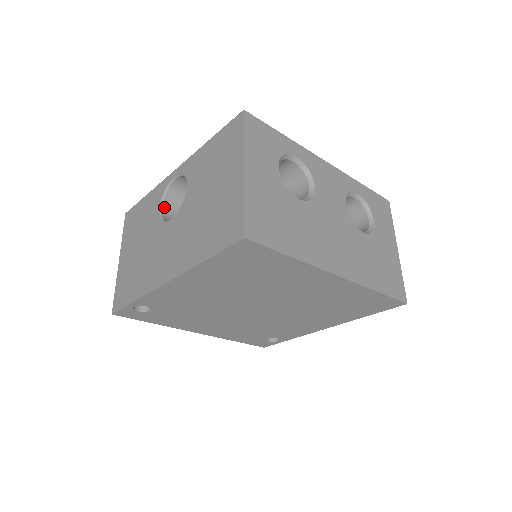
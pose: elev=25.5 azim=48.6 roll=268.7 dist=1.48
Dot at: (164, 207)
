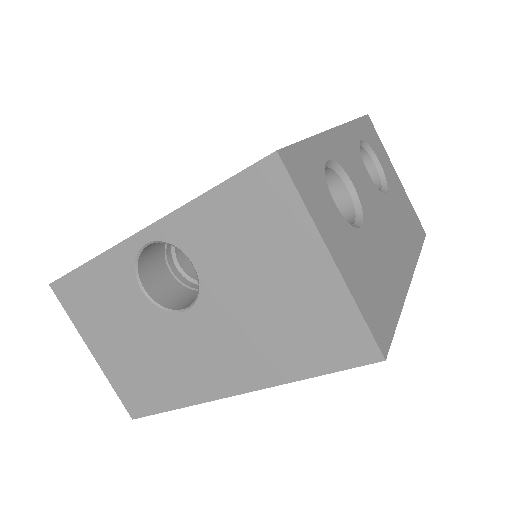
Dot at: (144, 283)
